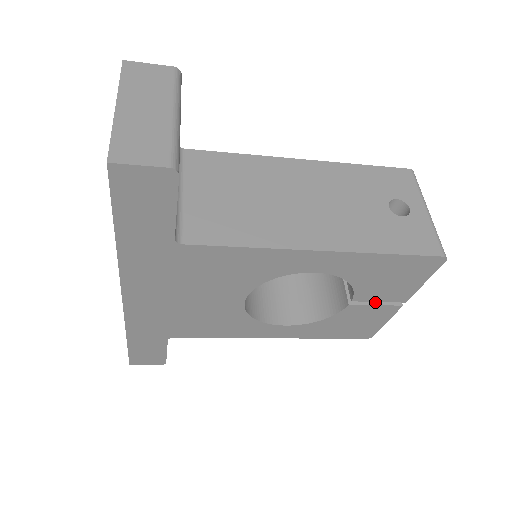
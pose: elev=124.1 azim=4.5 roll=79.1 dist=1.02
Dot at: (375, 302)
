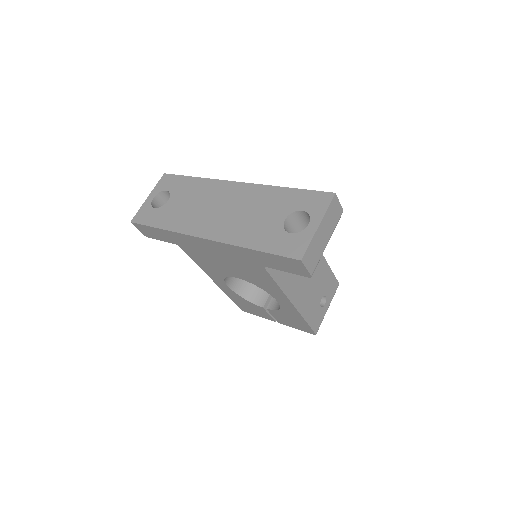
Dot at: occluded
